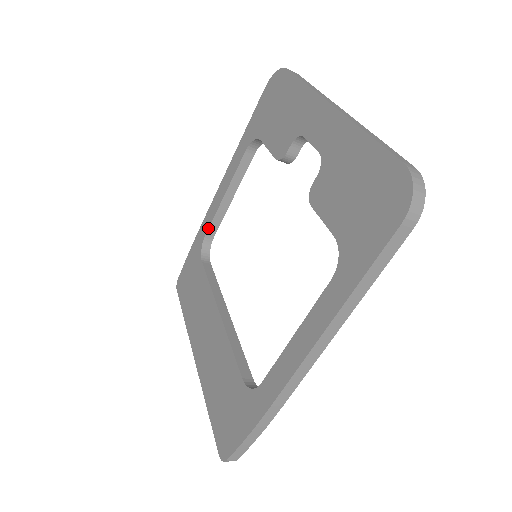
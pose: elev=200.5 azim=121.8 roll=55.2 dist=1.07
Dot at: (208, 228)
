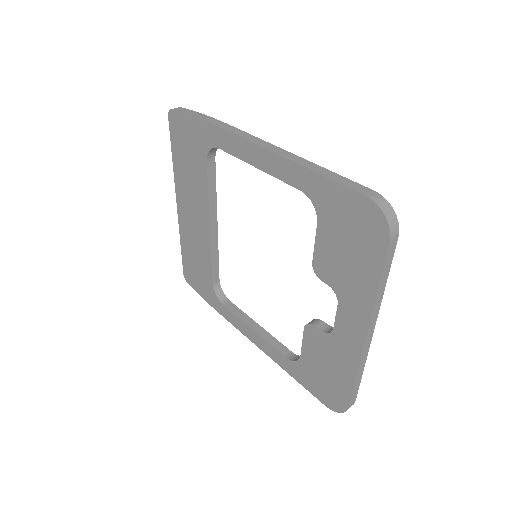
Dot at: occluded
